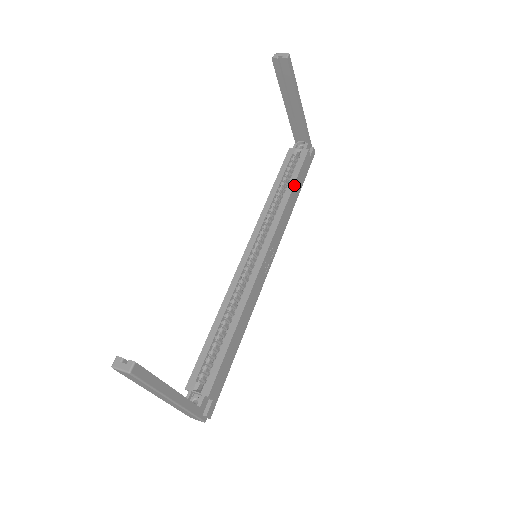
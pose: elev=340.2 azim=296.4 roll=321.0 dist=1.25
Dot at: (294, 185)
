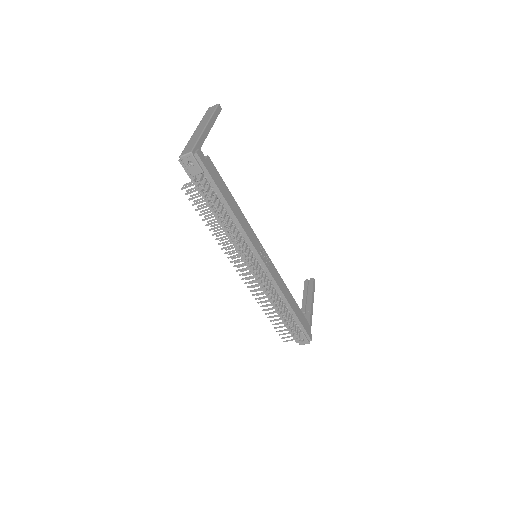
Dot at: (294, 299)
